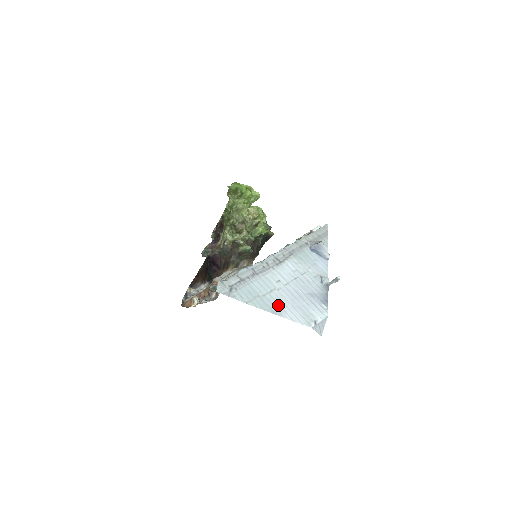
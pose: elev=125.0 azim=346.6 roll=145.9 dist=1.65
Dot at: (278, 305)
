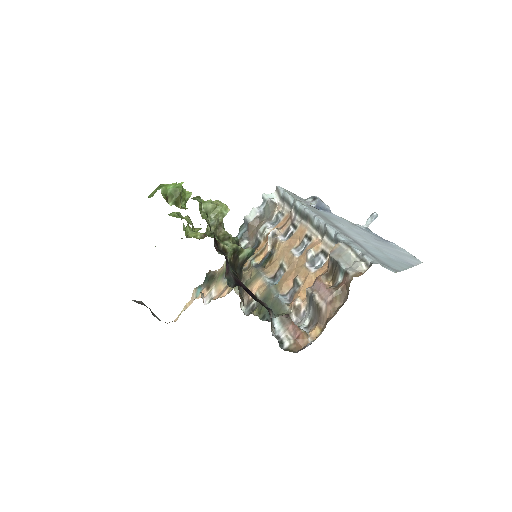
Dot at: (400, 259)
